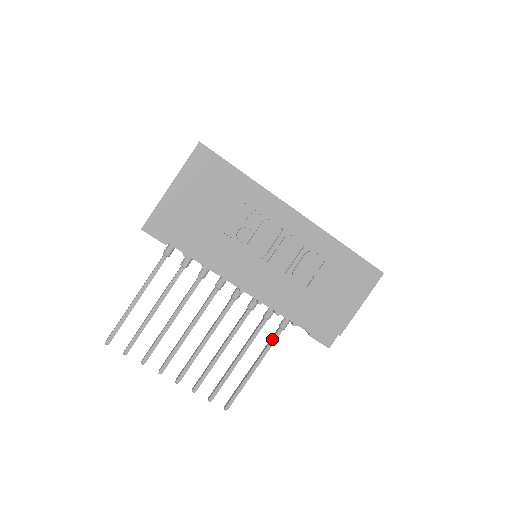
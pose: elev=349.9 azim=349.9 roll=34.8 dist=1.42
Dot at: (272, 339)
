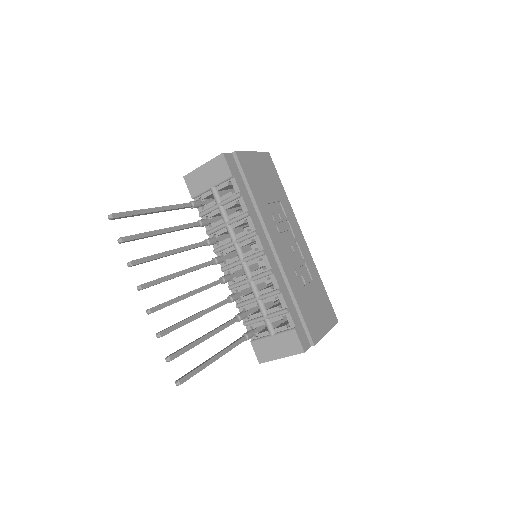
Dot at: (238, 340)
